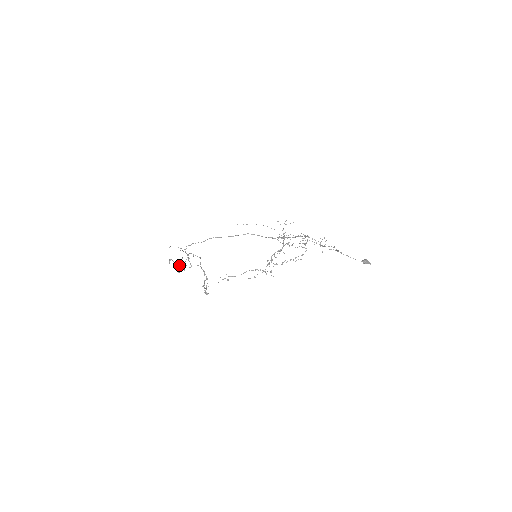
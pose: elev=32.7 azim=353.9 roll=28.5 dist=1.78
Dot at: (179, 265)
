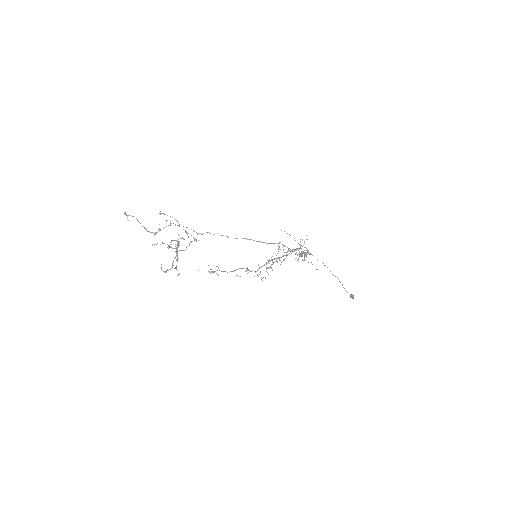
Dot at: occluded
